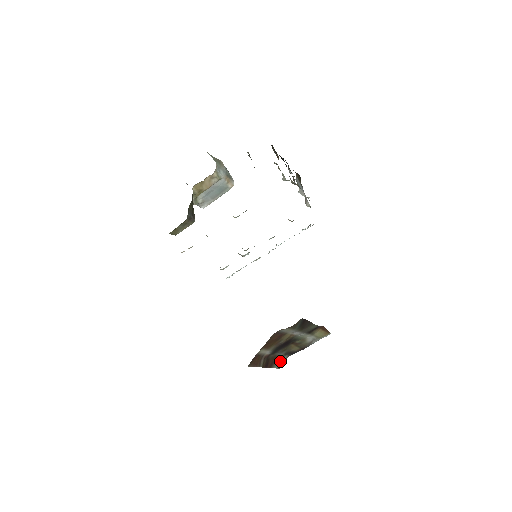
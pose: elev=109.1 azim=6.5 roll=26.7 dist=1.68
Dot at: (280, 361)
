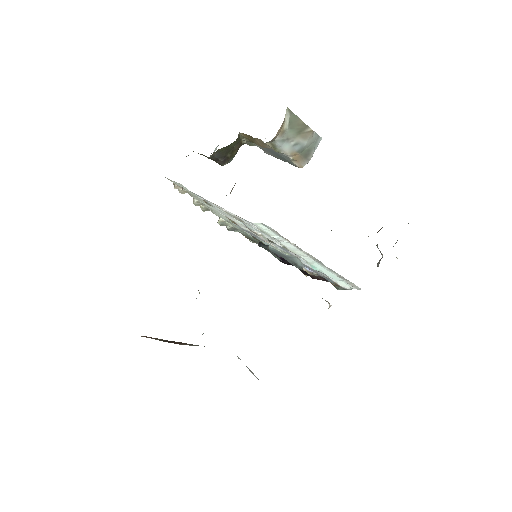
Dot at: occluded
